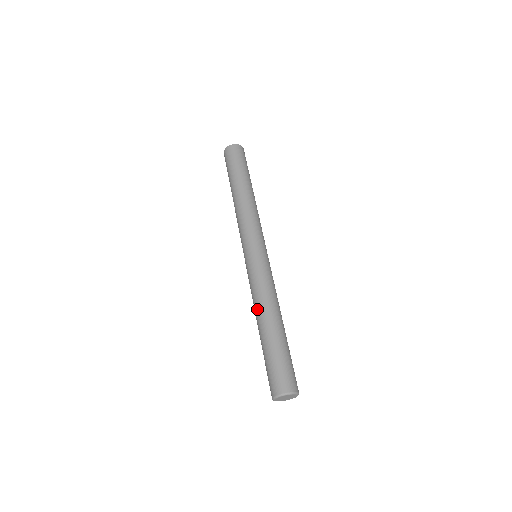
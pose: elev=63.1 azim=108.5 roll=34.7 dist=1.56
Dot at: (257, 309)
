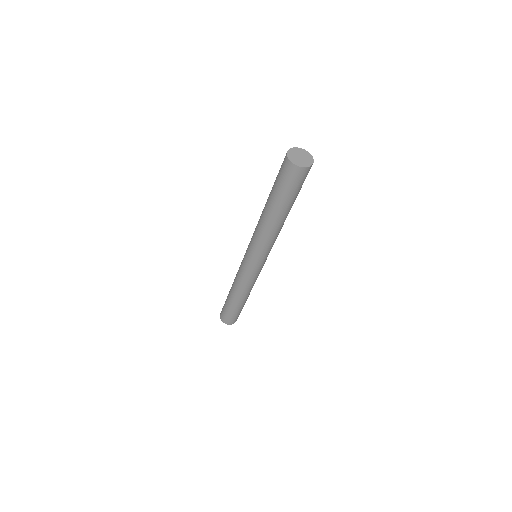
Dot at: (237, 292)
